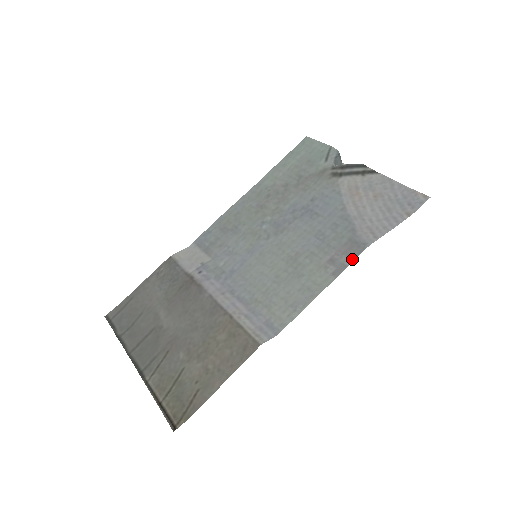
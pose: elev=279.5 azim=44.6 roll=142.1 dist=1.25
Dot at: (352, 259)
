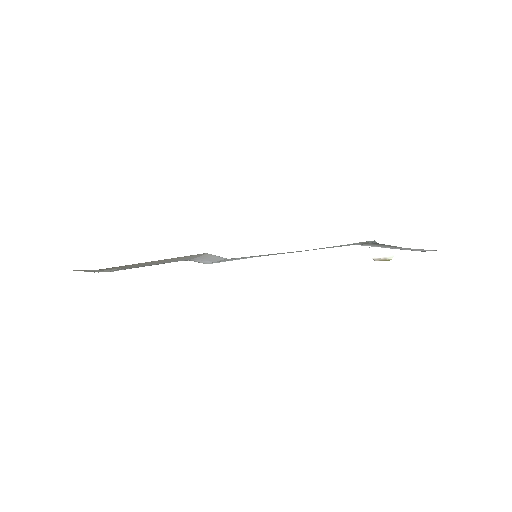
Dot at: occluded
